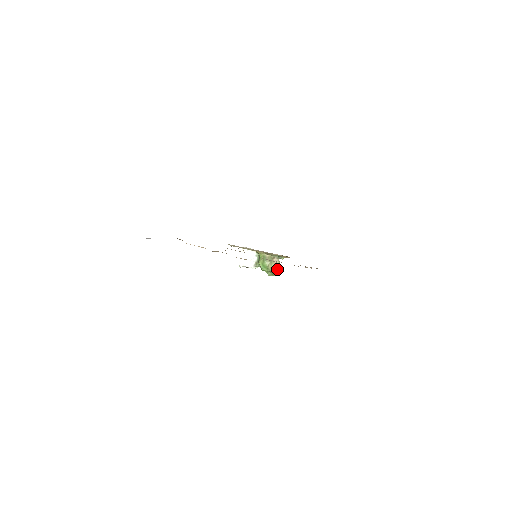
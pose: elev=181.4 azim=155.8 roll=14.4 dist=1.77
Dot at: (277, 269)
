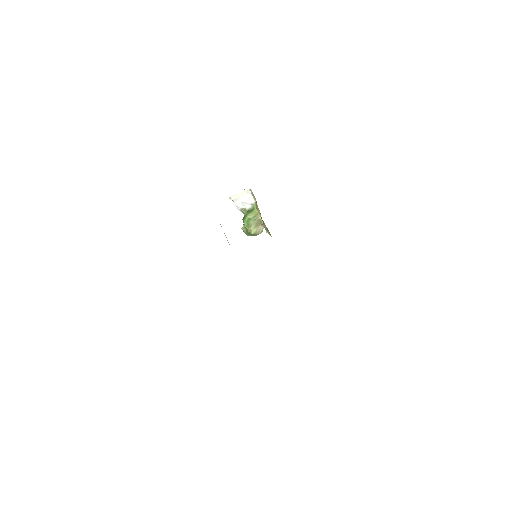
Dot at: (254, 234)
